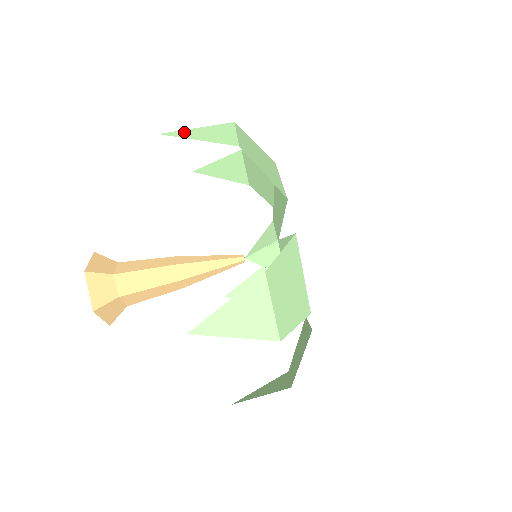
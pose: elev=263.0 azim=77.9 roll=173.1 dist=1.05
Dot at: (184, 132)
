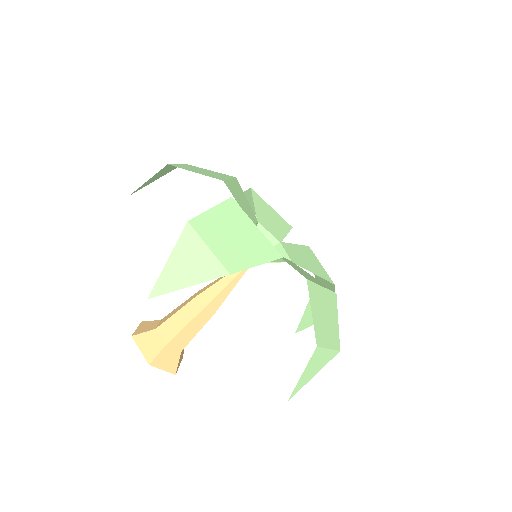
Dot at: (164, 279)
